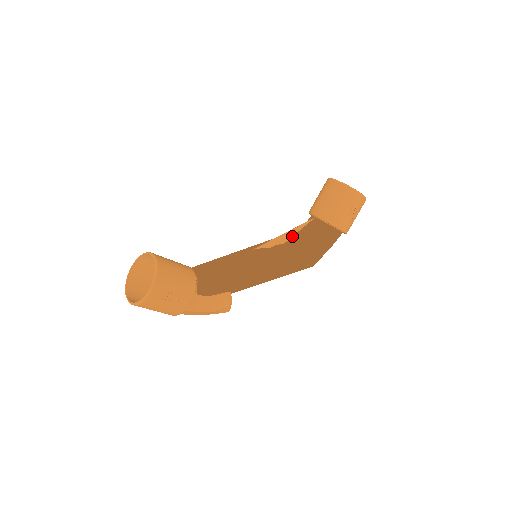
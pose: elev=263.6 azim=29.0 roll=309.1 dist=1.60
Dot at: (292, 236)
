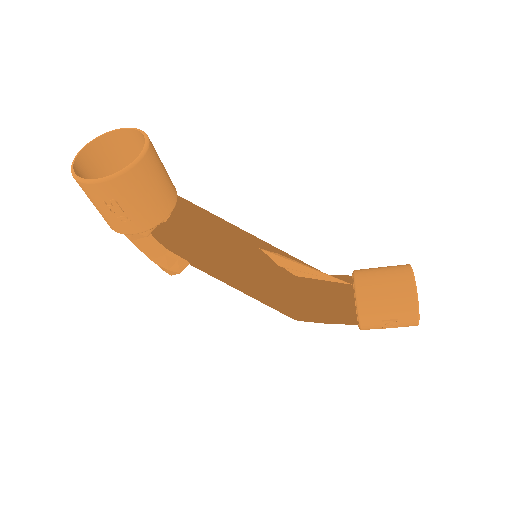
Dot at: (311, 276)
